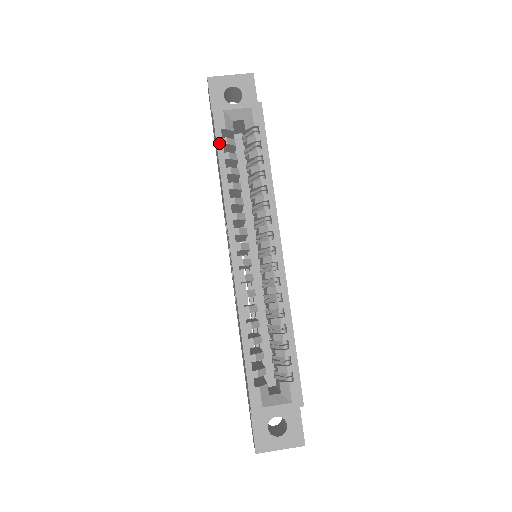
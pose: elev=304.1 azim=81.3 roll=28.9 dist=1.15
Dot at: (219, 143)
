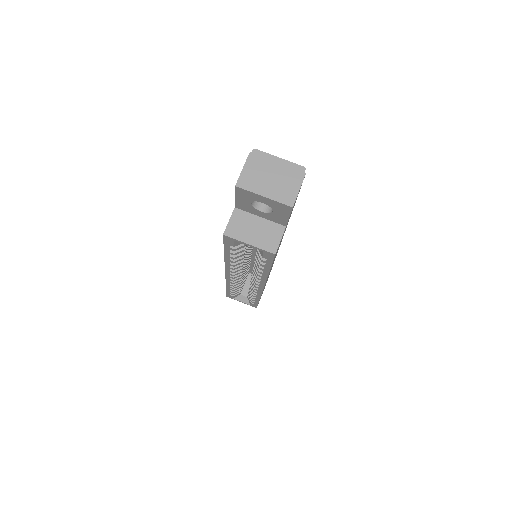
Dot at: (226, 248)
